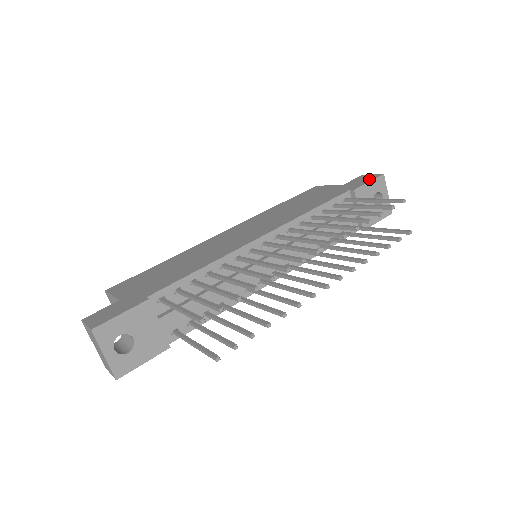
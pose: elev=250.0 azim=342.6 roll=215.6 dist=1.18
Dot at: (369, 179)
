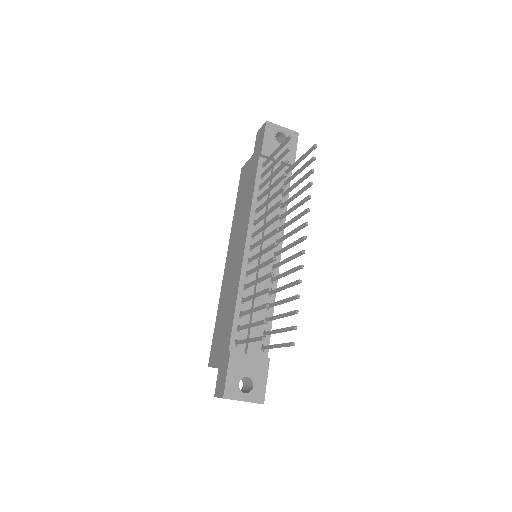
Dot at: (262, 134)
